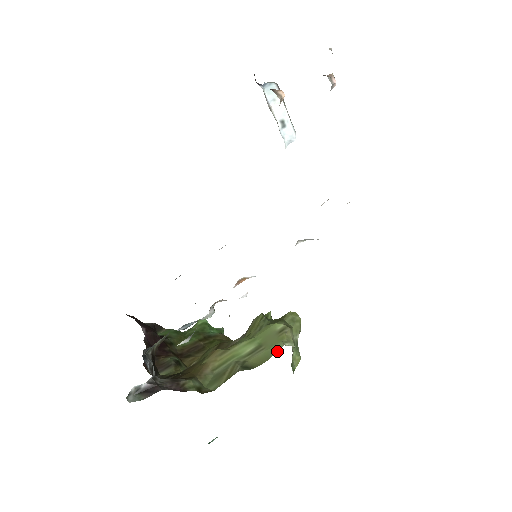
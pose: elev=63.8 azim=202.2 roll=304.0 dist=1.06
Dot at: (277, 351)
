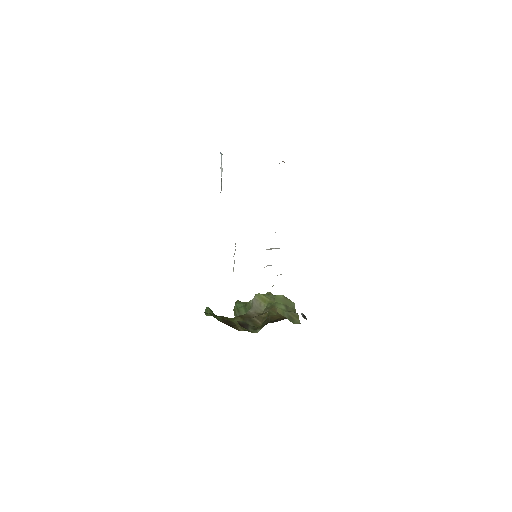
Dot at: occluded
